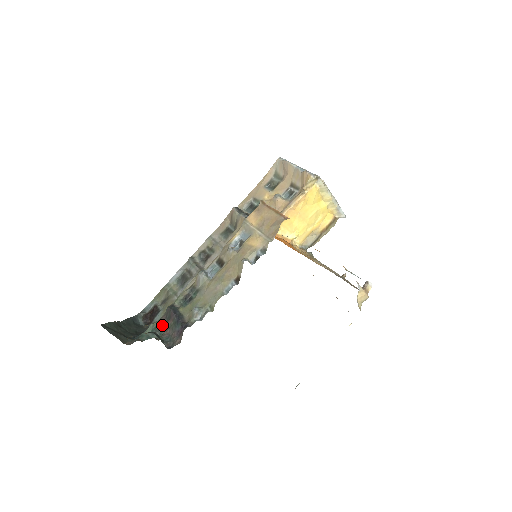
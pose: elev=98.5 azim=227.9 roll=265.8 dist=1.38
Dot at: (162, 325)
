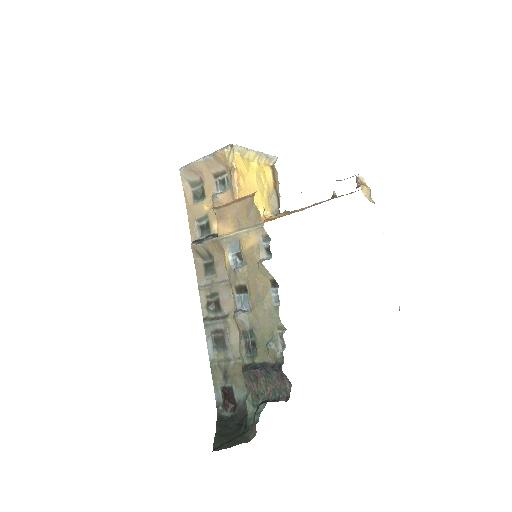
Dot at: (256, 391)
